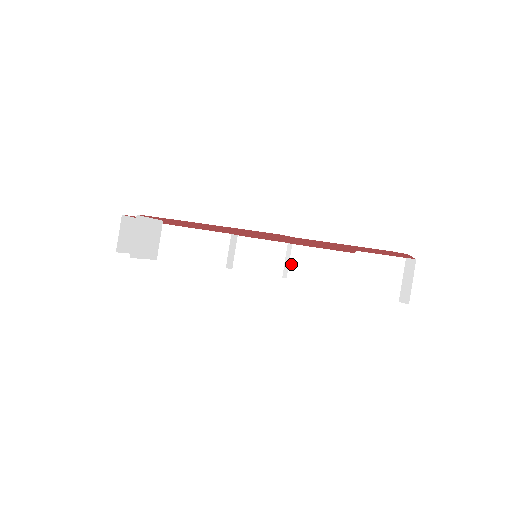
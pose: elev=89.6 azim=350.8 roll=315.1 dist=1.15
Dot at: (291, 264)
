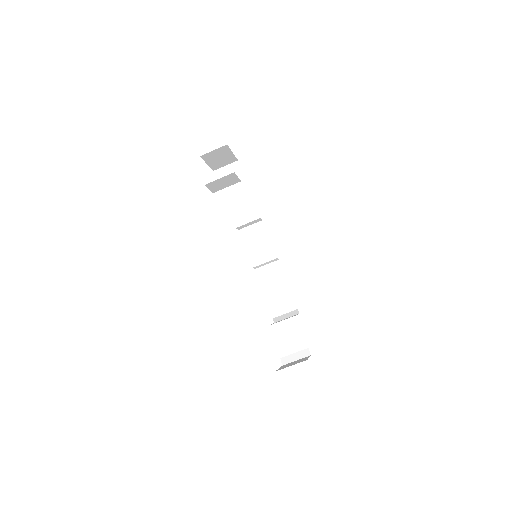
Dot at: (265, 267)
